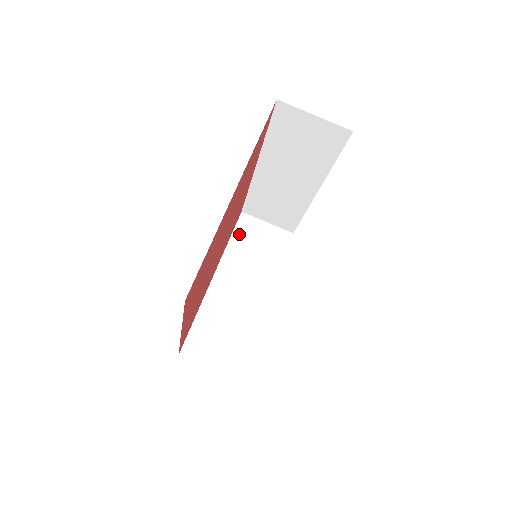
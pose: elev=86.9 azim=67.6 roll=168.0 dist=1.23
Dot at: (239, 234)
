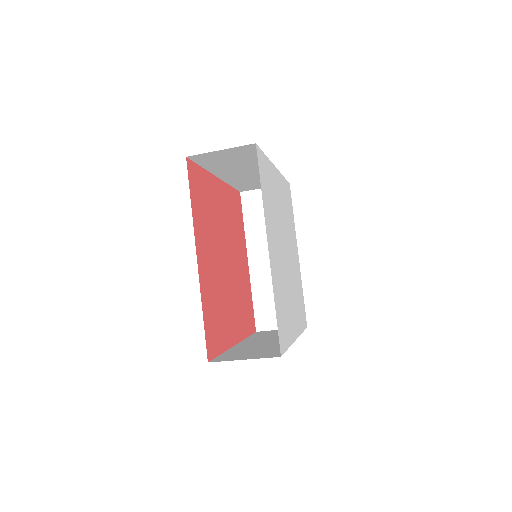
Dot at: (205, 163)
